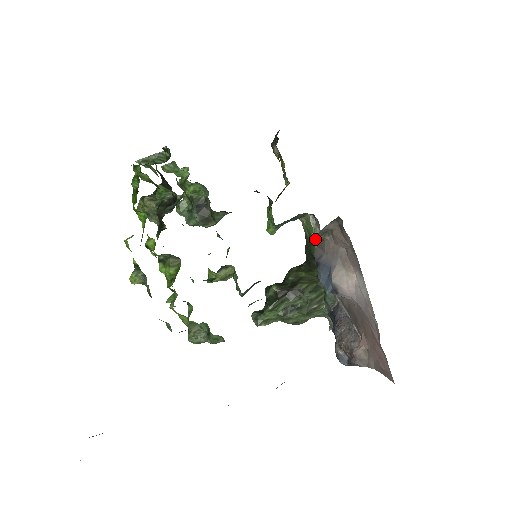
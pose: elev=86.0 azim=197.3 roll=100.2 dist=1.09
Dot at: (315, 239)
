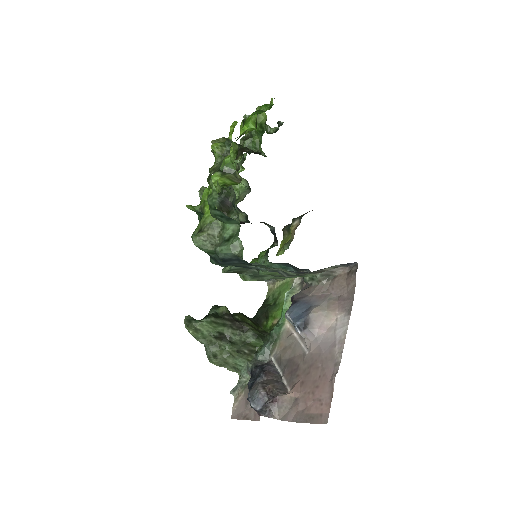
Dot at: (310, 279)
